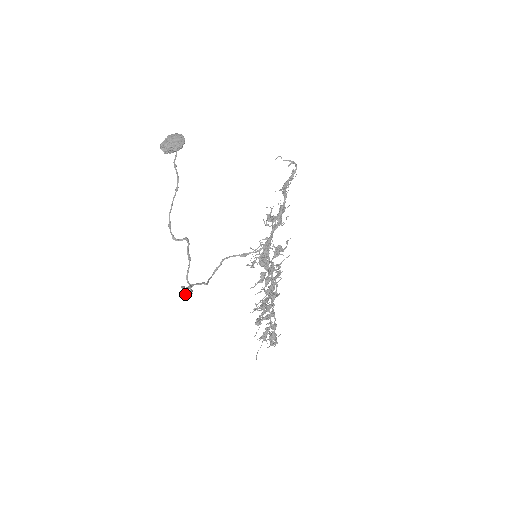
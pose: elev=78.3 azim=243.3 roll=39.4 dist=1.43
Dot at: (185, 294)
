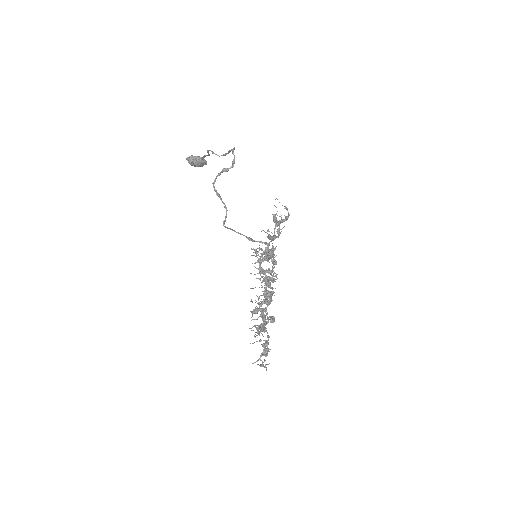
Dot at: (225, 168)
